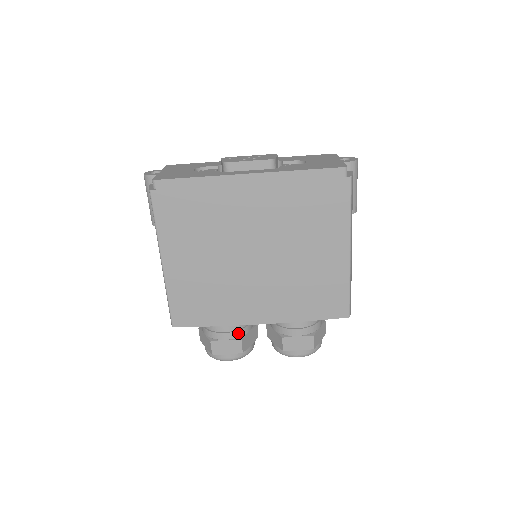
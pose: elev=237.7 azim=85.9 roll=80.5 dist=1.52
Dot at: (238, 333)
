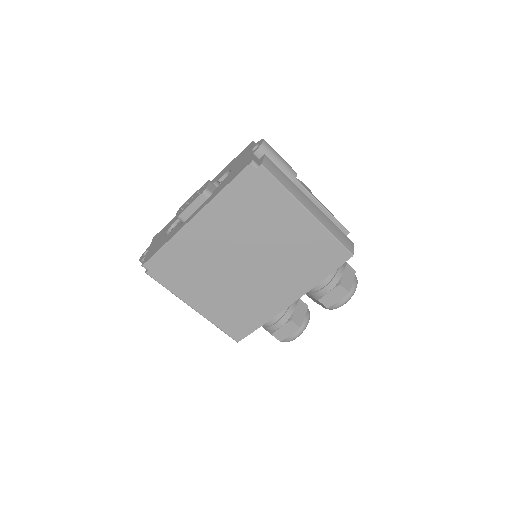
Dot at: (286, 317)
